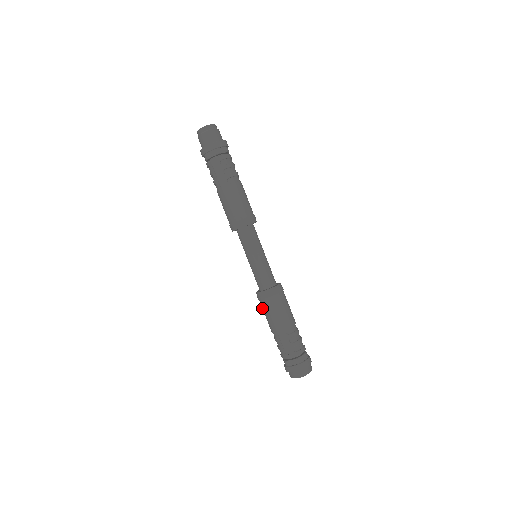
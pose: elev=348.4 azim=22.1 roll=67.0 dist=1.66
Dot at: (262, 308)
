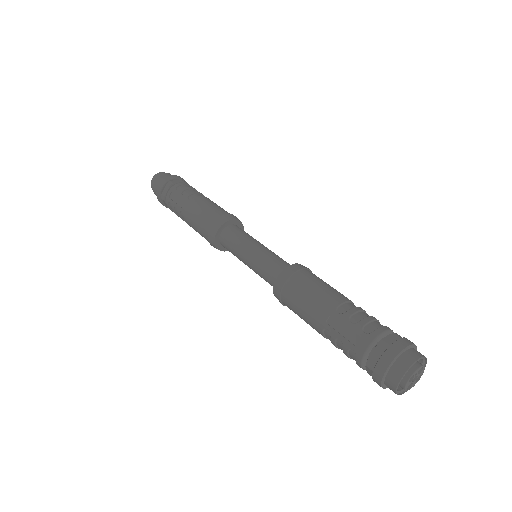
Dot at: (292, 310)
